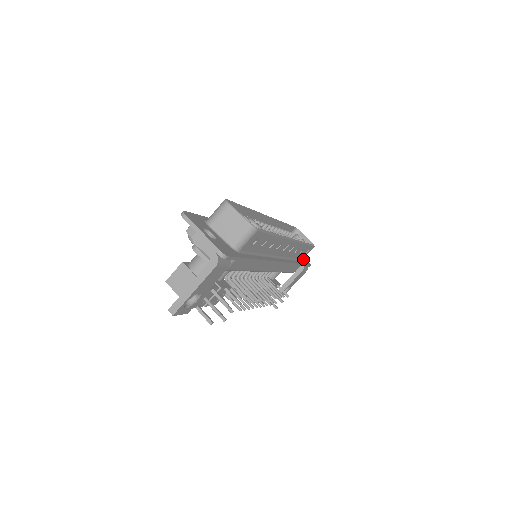
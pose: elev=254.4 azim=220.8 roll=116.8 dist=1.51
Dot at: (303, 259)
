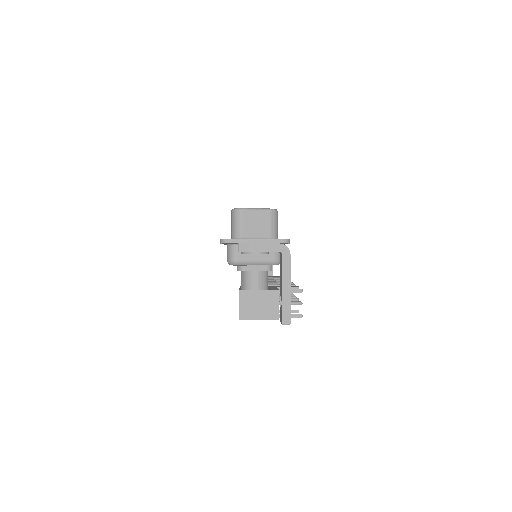
Dot at: occluded
